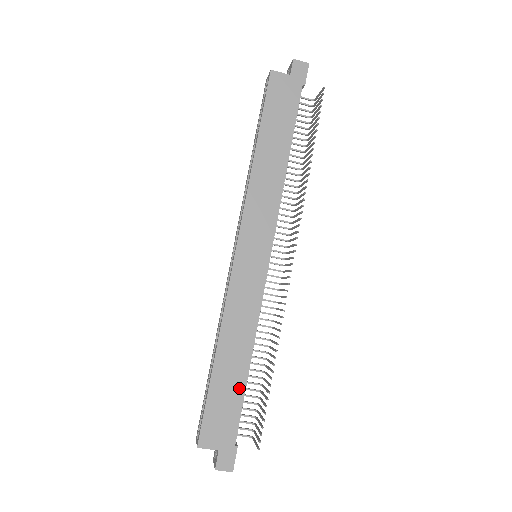
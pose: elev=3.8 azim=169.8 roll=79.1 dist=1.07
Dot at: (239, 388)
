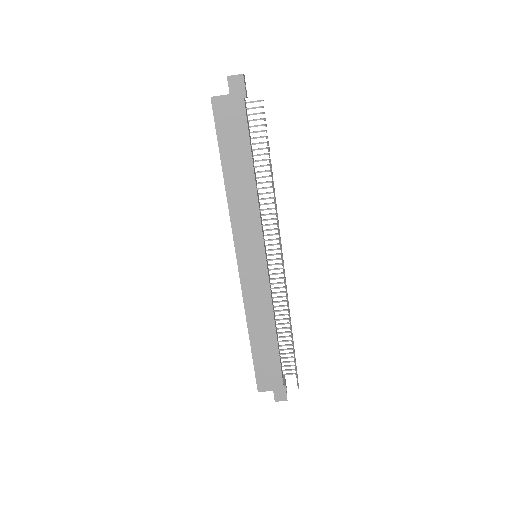
Dot at: (274, 352)
